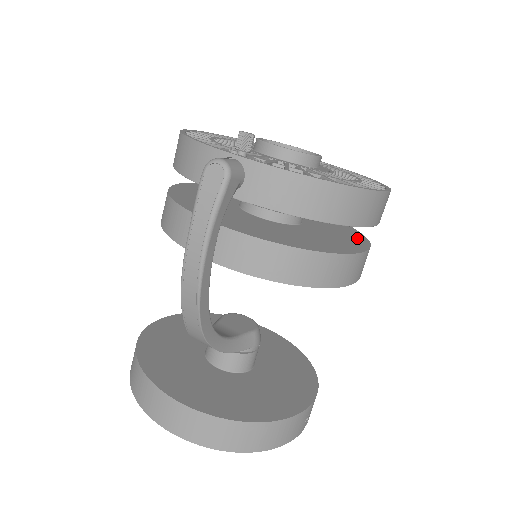
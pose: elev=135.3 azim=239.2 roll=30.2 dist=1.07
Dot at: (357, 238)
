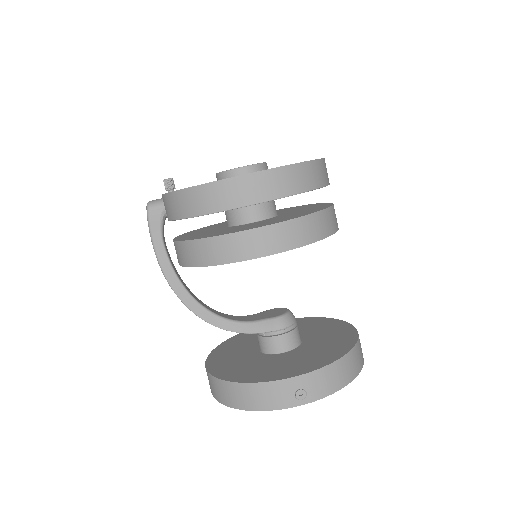
Dot at: (289, 218)
